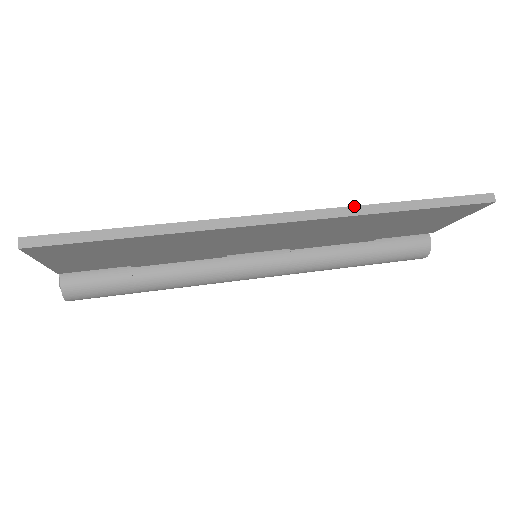
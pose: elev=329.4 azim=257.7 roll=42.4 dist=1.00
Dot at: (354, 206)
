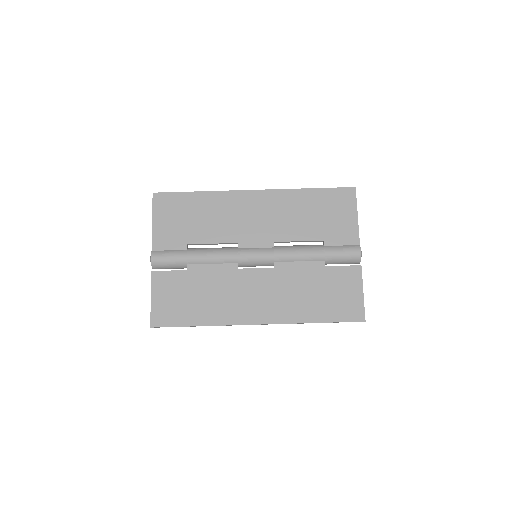
Dot at: occluded
